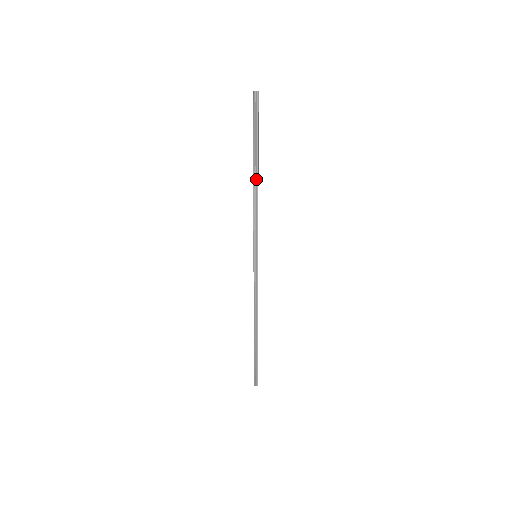
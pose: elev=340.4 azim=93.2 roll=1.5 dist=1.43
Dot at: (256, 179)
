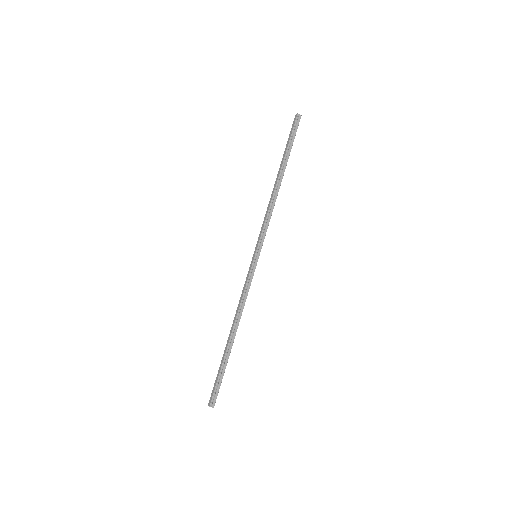
Dot at: (279, 184)
